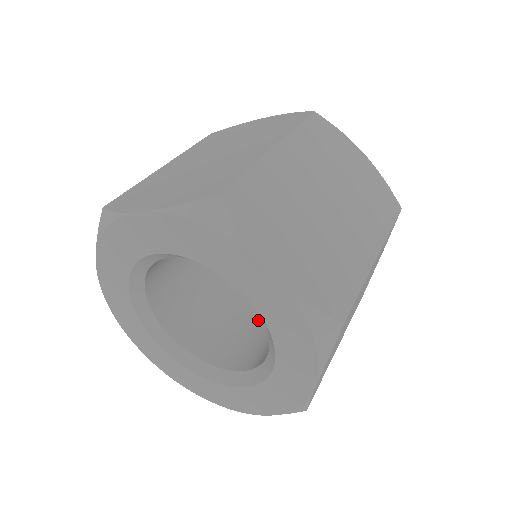
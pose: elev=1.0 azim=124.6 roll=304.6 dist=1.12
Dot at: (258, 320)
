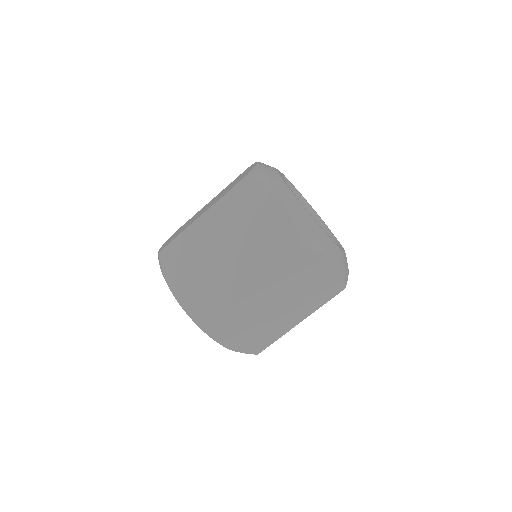
Dot at: occluded
